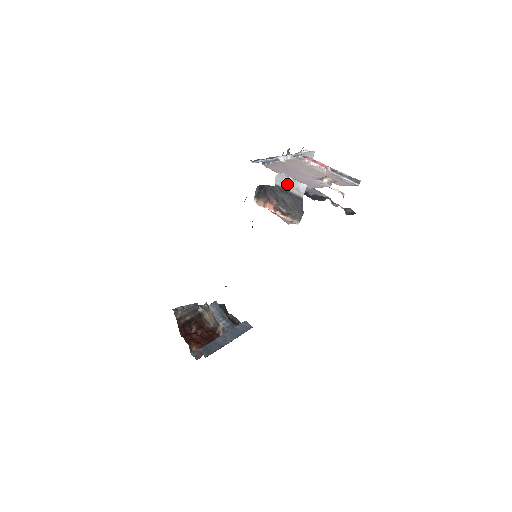
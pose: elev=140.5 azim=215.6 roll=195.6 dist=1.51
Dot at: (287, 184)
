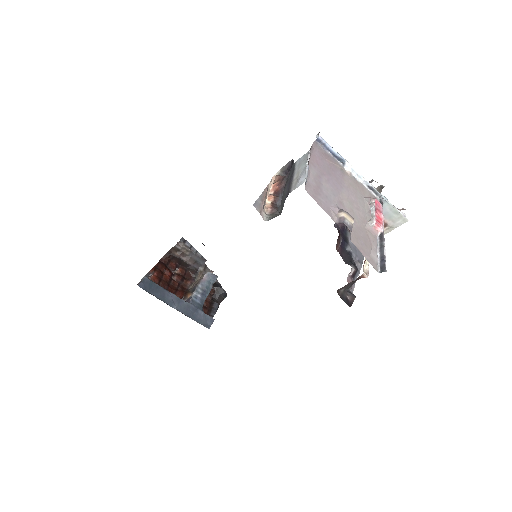
Dot at: (300, 169)
